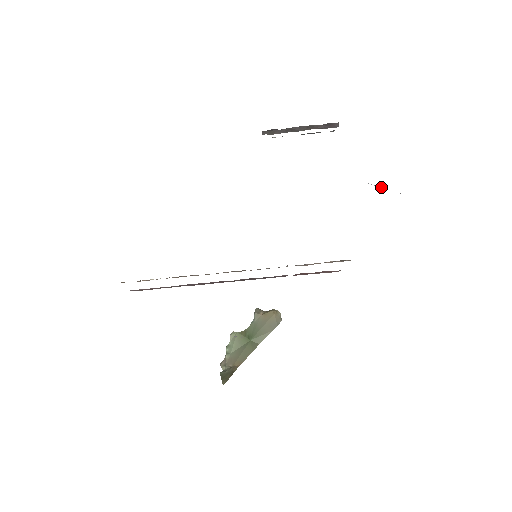
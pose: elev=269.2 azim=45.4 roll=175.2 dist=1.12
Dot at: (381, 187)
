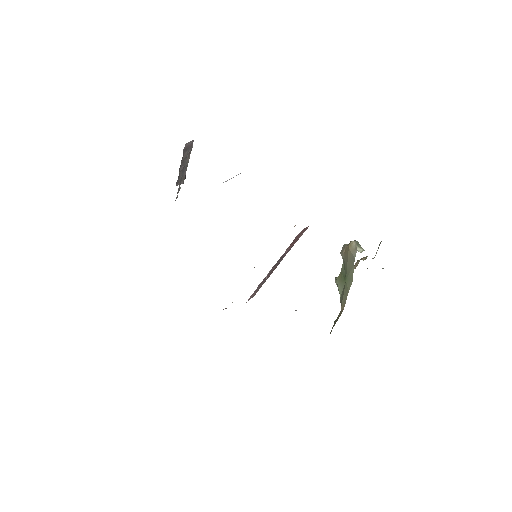
Dot at: (231, 178)
